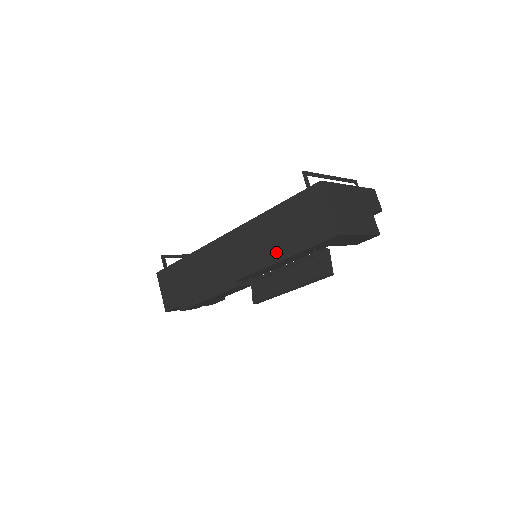
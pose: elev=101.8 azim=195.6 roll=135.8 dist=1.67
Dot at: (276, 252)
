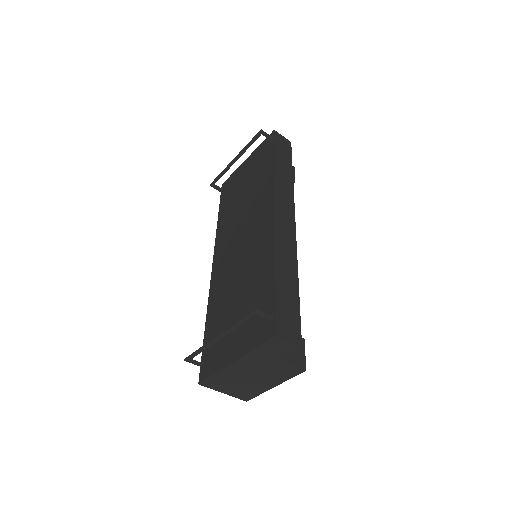
Dot at: occluded
